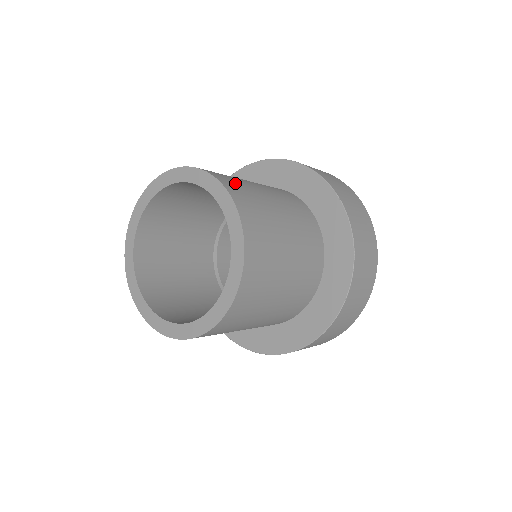
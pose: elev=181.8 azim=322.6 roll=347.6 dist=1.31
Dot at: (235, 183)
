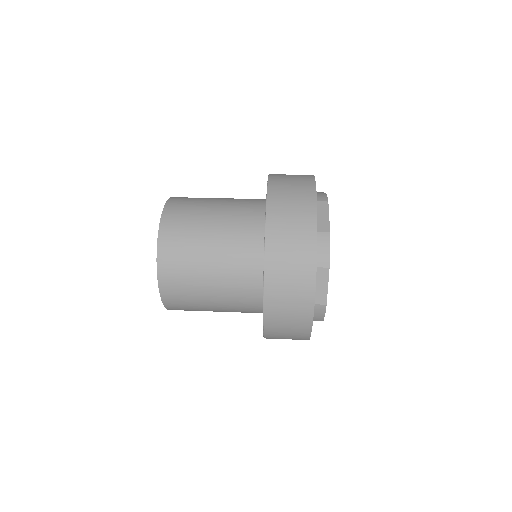
Dot at: (176, 275)
